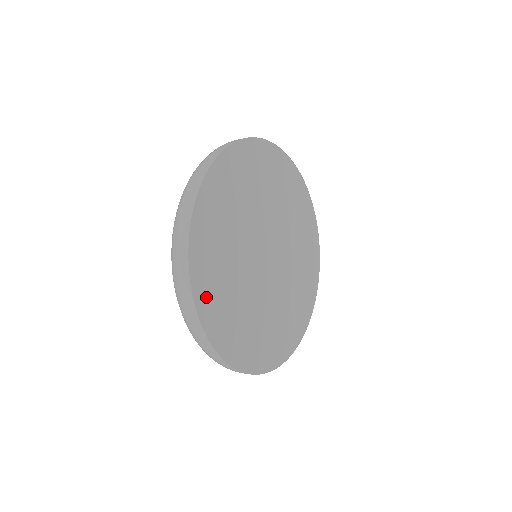
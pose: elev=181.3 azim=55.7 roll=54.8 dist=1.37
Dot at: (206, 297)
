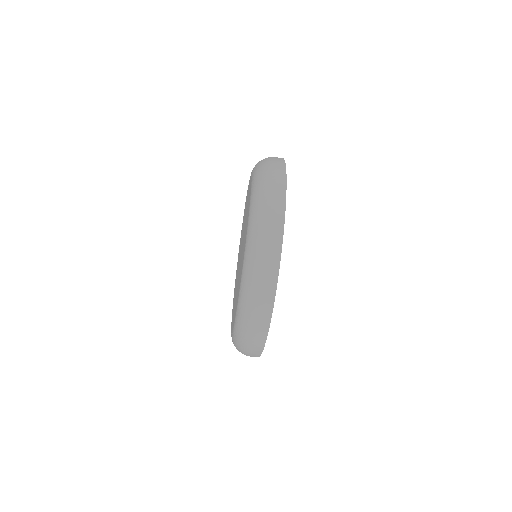
Dot at: occluded
